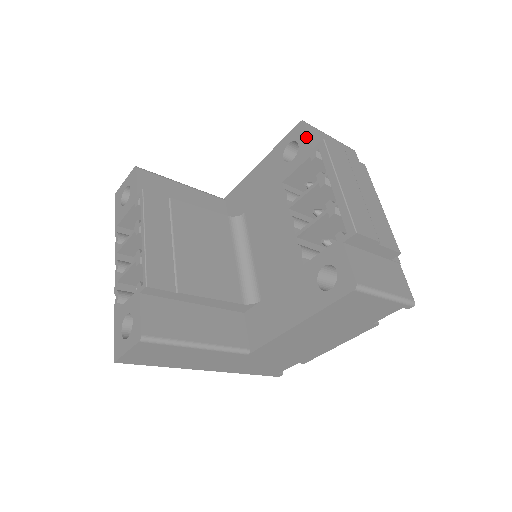
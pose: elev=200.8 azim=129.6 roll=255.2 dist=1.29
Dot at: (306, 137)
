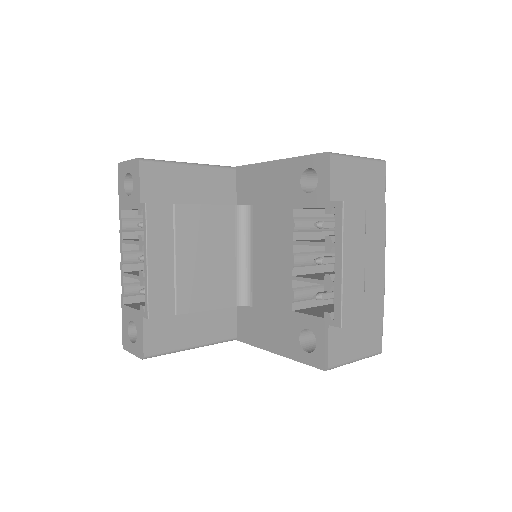
Dot at: (327, 180)
